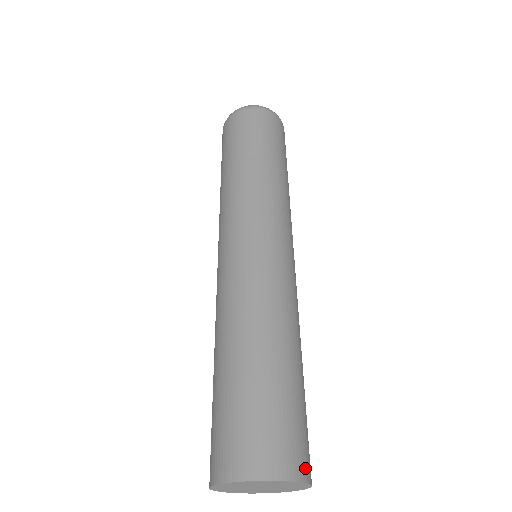
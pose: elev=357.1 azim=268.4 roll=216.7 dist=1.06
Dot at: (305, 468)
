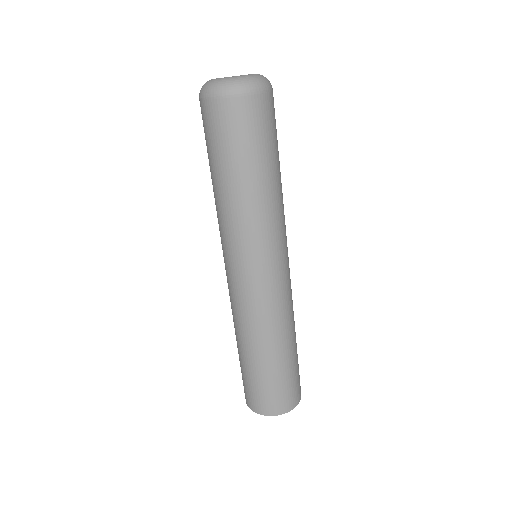
Dot at: occluded
